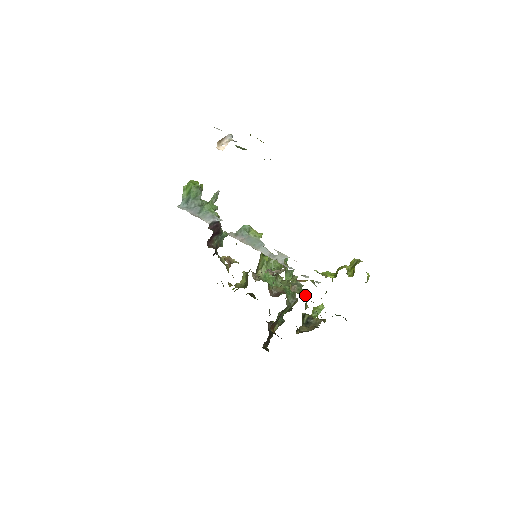
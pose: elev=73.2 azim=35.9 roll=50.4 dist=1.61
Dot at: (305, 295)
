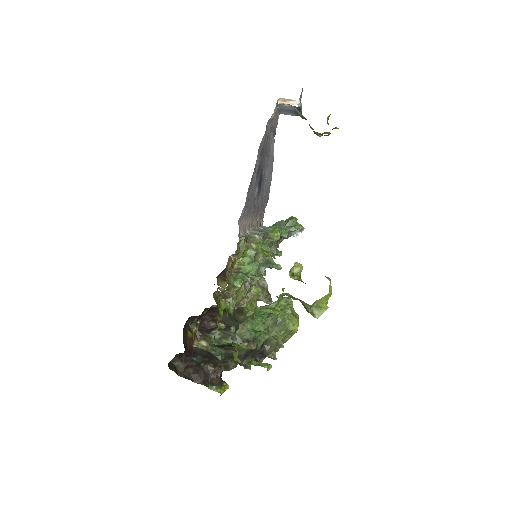
Dot at: (239, 287)
